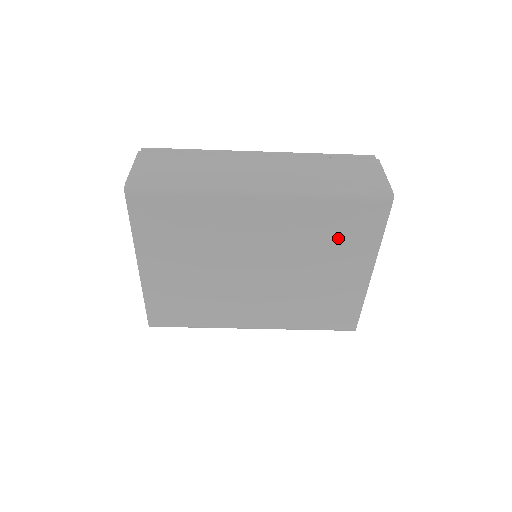
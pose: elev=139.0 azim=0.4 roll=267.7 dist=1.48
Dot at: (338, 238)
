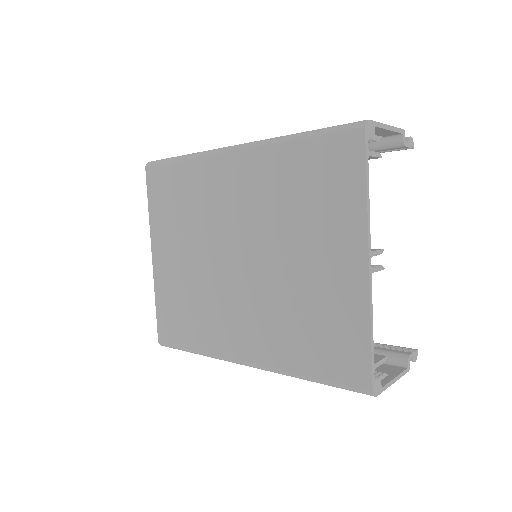
Dot at: (313, 199)
